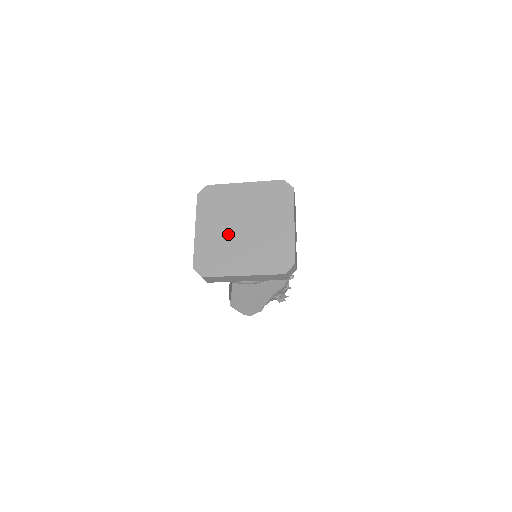
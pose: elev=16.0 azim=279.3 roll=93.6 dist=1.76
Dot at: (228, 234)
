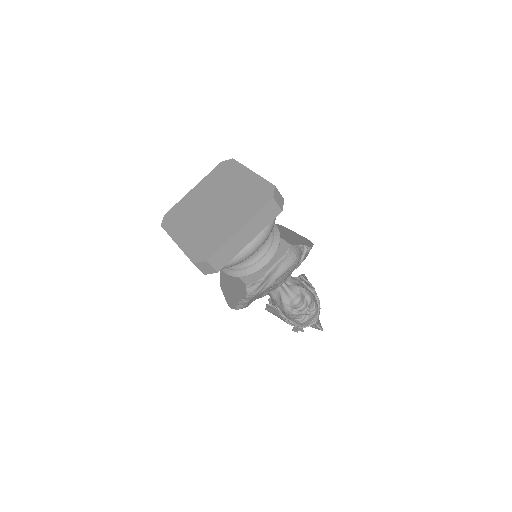
Dot at: (202, 205)
